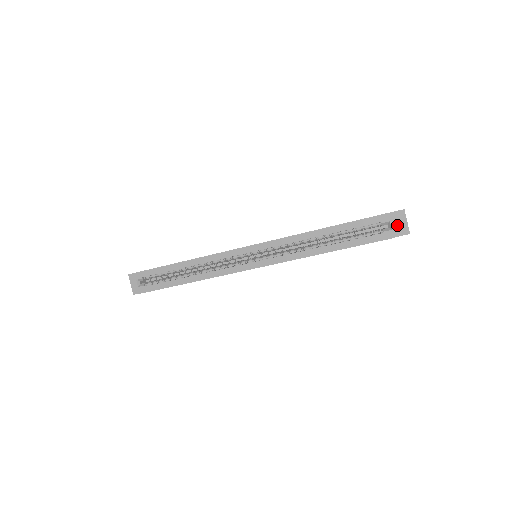
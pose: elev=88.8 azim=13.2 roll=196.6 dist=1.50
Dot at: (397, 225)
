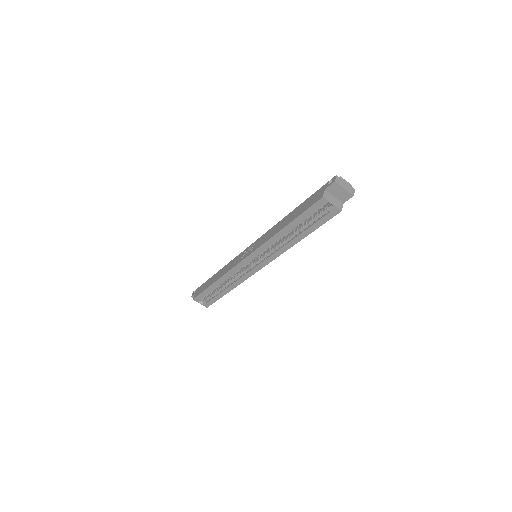
Dot at: (338, 195)
